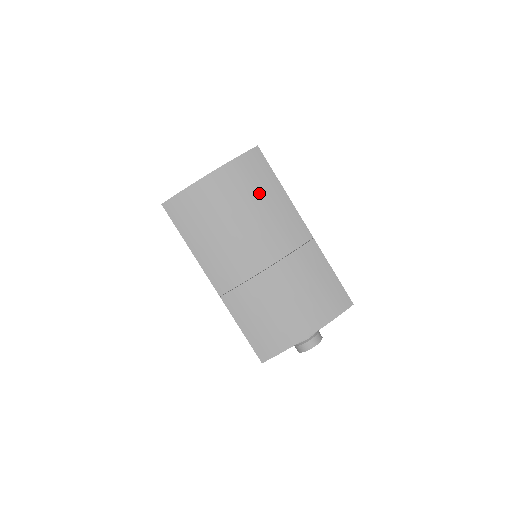
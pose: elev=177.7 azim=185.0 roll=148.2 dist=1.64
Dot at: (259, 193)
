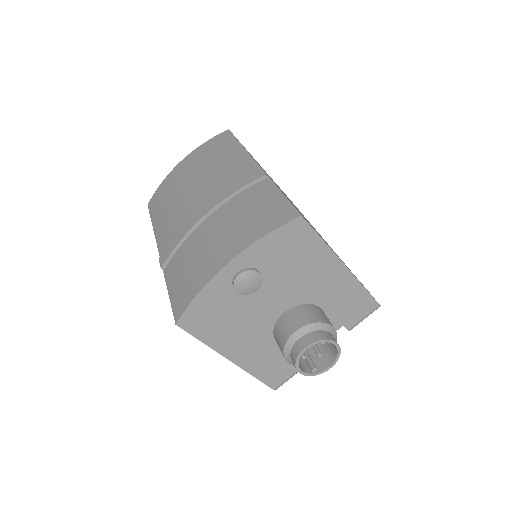
Dot at: (215, 156)
